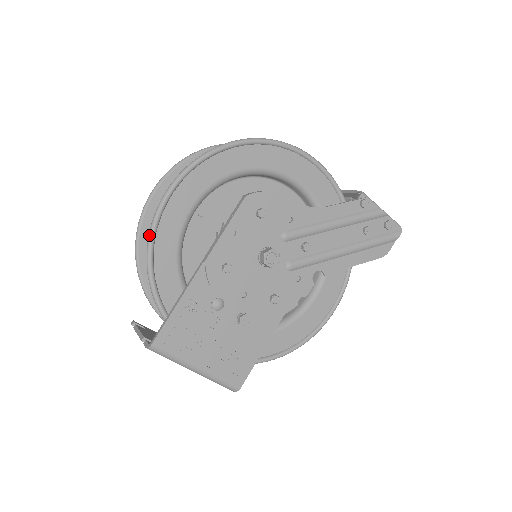
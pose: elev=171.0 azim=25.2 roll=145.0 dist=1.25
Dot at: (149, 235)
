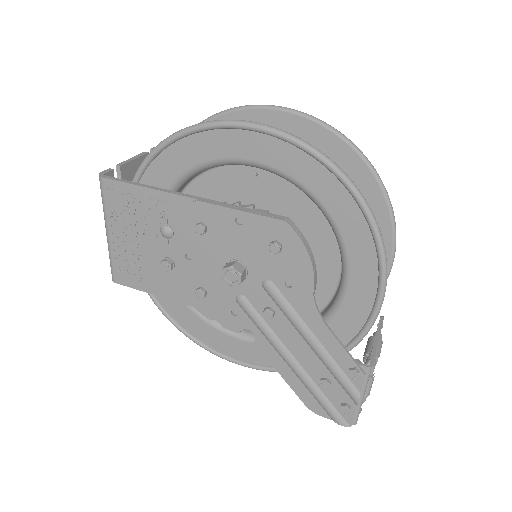
Dot at: (195, 124)
